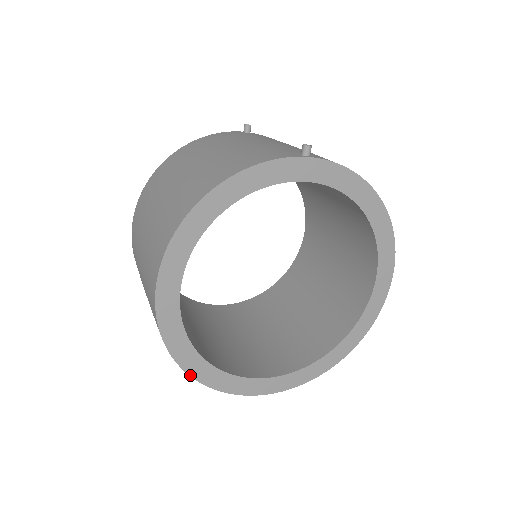
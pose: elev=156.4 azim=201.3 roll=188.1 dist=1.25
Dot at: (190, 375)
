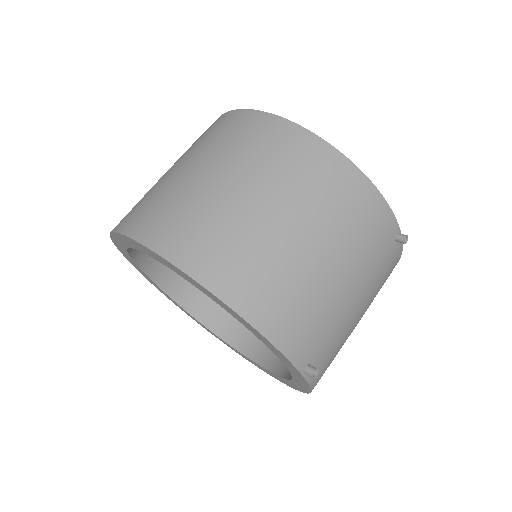
Dot at: (111, 238)
